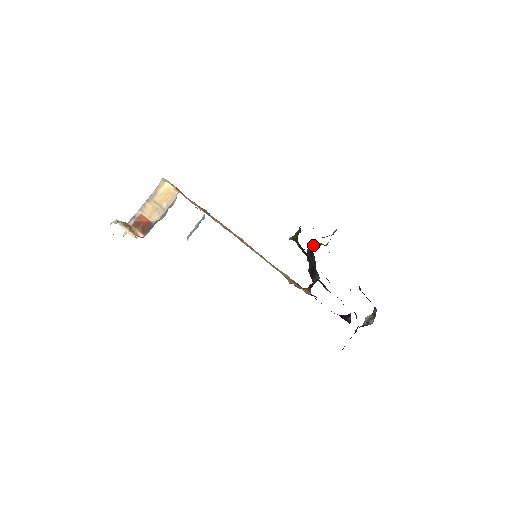
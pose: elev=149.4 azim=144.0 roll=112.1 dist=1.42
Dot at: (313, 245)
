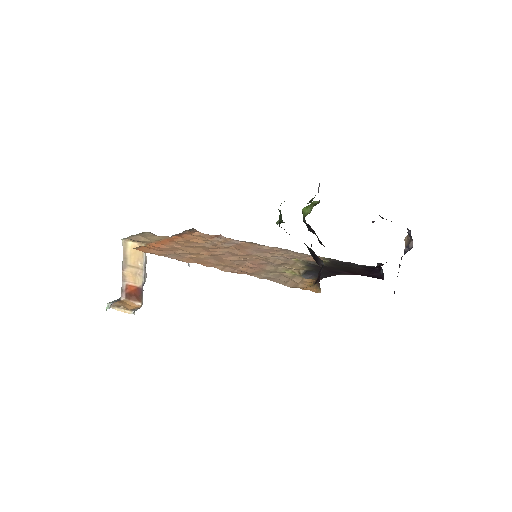
Dot at: (306, 209)
